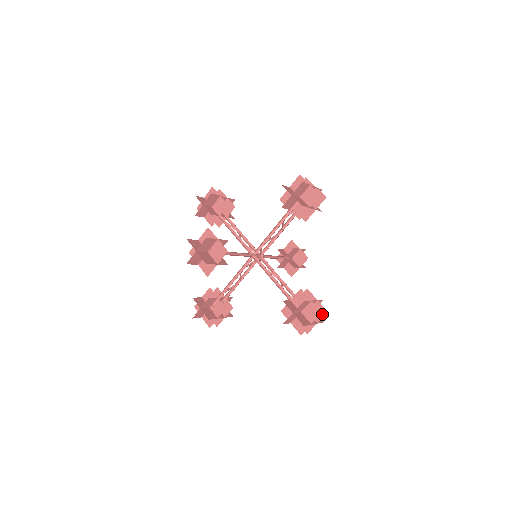
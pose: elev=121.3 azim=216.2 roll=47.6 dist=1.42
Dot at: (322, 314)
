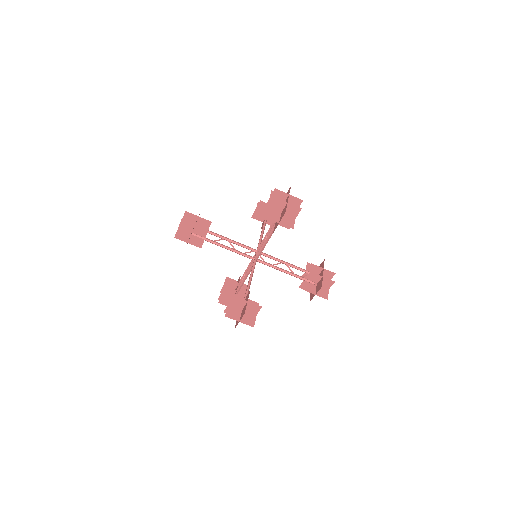
Dot at: (331, 276)
